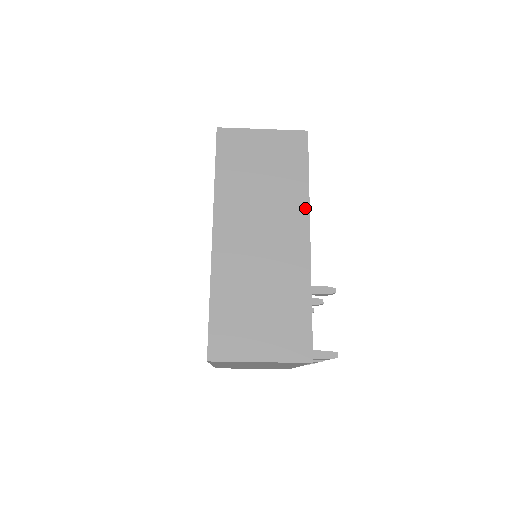
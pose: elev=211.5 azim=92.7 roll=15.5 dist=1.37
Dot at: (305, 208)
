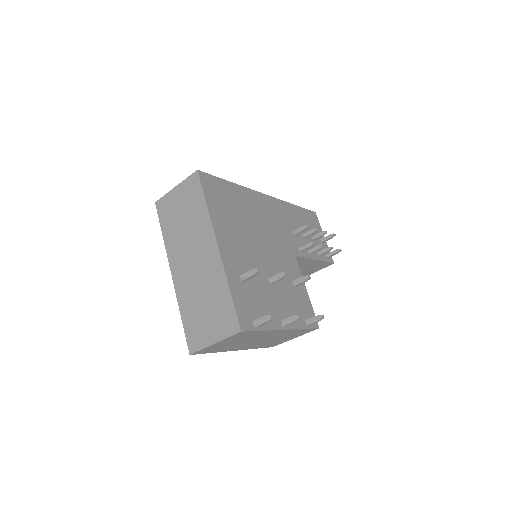
Dot at: (210, 226)
